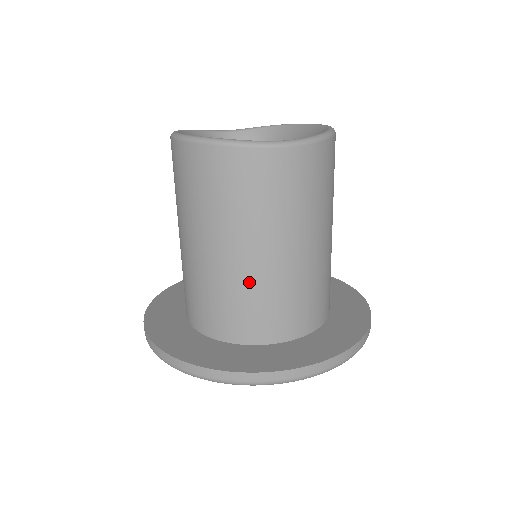
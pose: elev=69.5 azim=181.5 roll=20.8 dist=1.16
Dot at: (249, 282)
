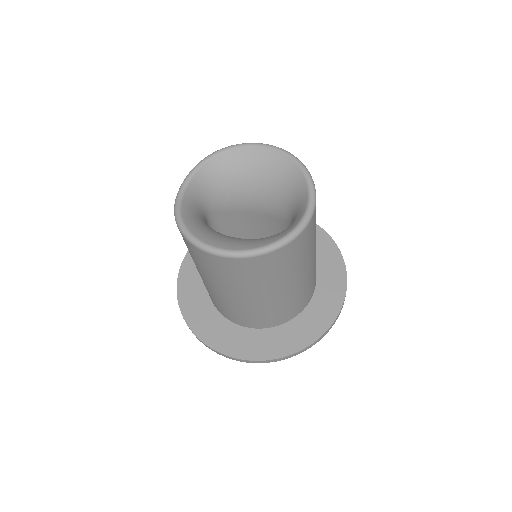
Dot at: (303, 287)
